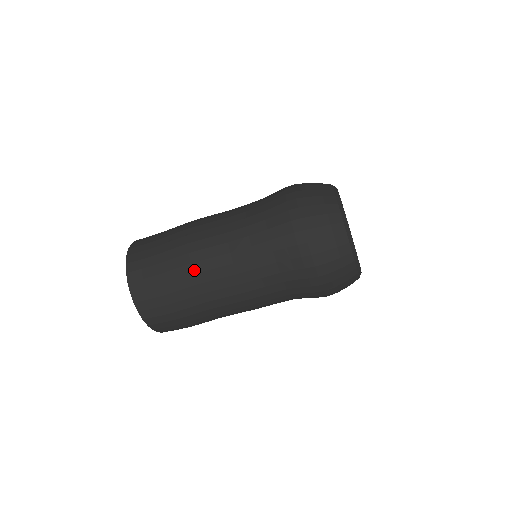
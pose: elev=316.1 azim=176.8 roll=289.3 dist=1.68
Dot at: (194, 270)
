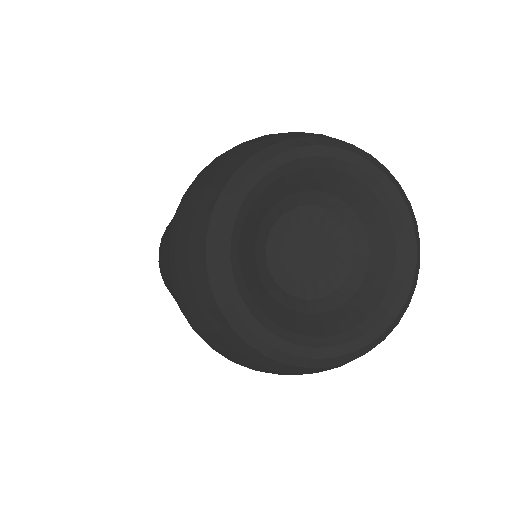
Dot at: occluded
